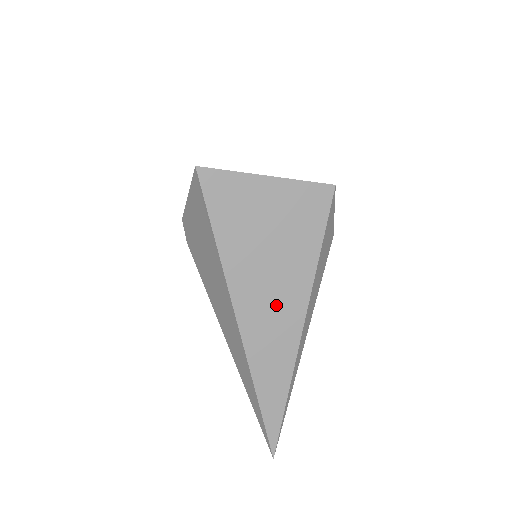
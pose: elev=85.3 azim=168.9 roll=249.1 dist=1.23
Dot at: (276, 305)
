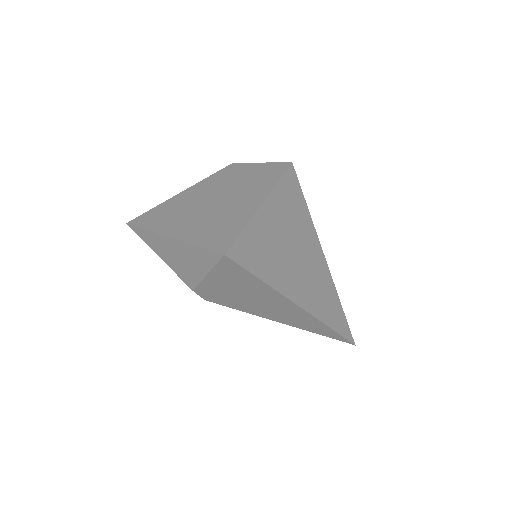
Dot at: (312, 274)
